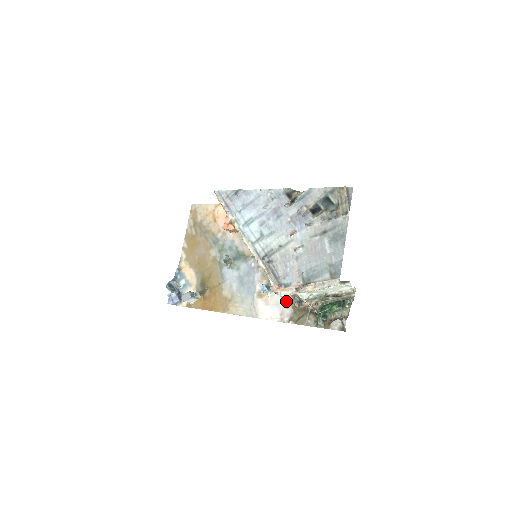
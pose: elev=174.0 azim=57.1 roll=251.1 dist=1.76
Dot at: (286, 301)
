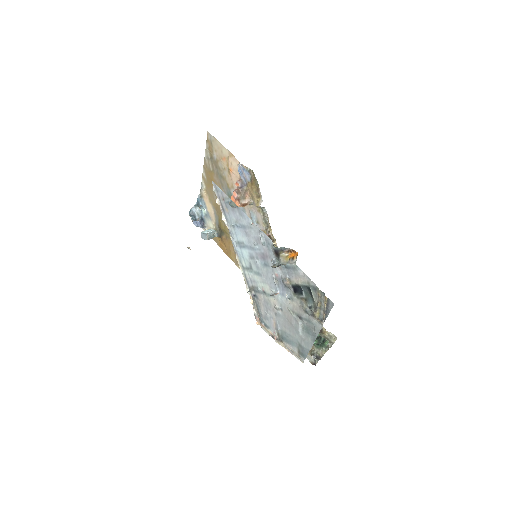
Dot at: occluded
